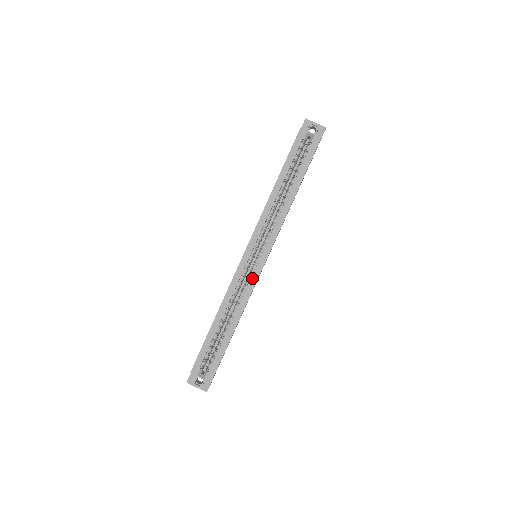
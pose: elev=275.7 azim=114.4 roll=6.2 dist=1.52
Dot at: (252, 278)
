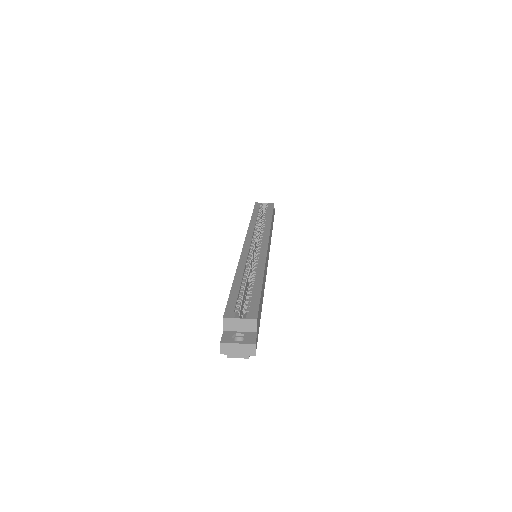
Dot at: (261, 253)
